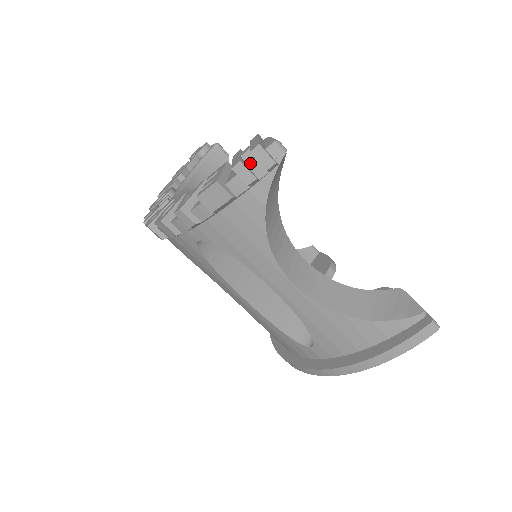
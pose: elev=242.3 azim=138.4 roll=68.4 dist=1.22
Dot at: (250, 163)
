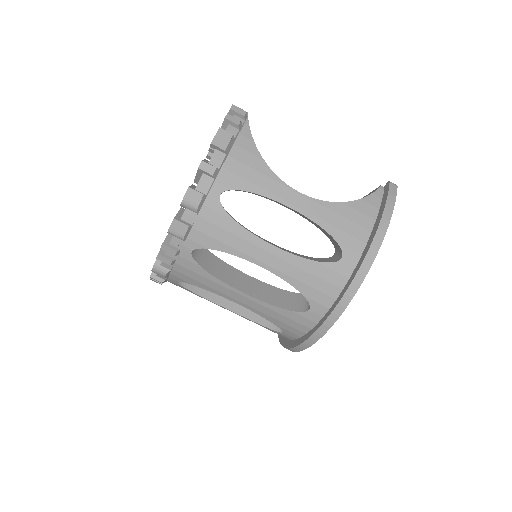
Dot at: (232, 118)
